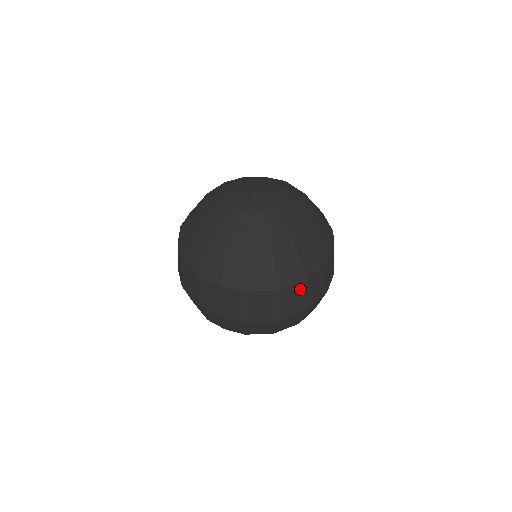
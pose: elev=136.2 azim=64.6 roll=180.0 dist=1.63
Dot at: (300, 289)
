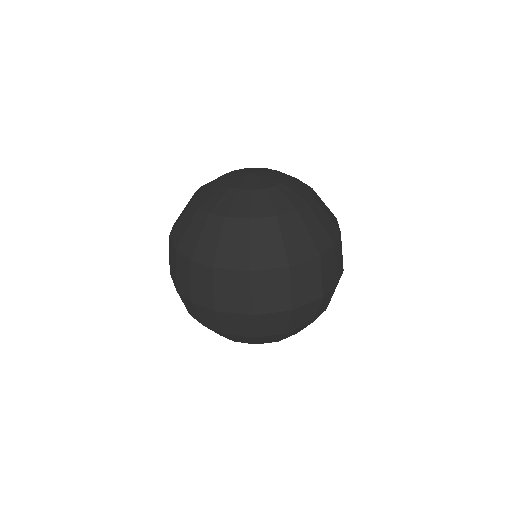
Dot at: (280, 277)
